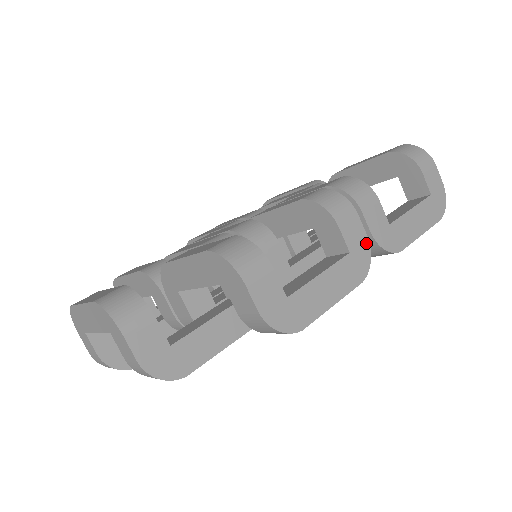
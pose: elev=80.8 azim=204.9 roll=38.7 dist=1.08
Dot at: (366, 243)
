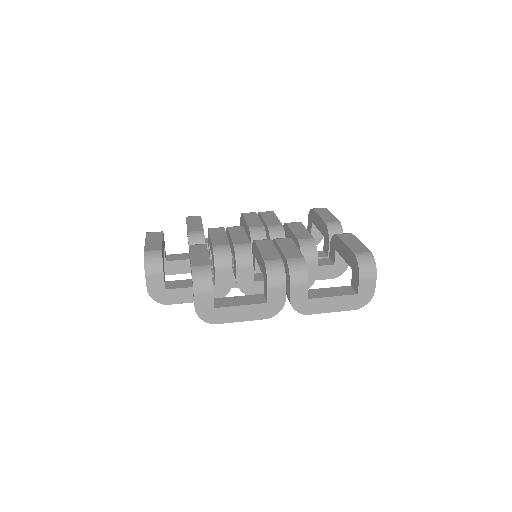
Dot at: (283, 302)
